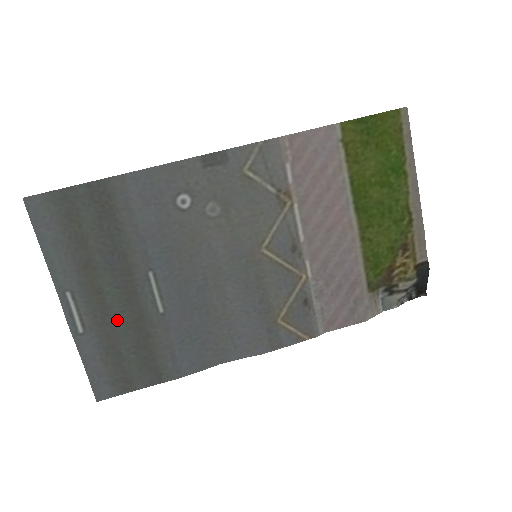
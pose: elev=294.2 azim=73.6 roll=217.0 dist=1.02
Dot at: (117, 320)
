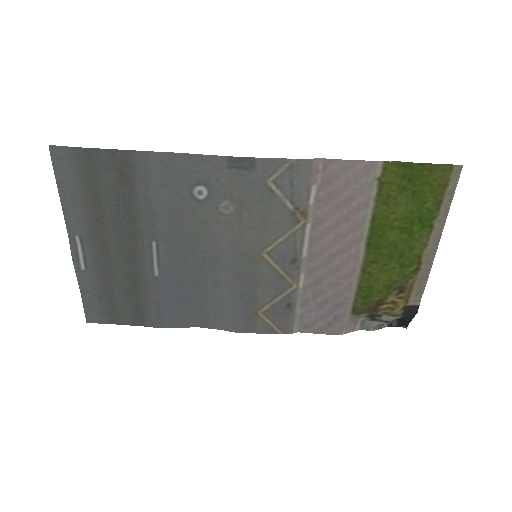
Dot at: (116, 270)
